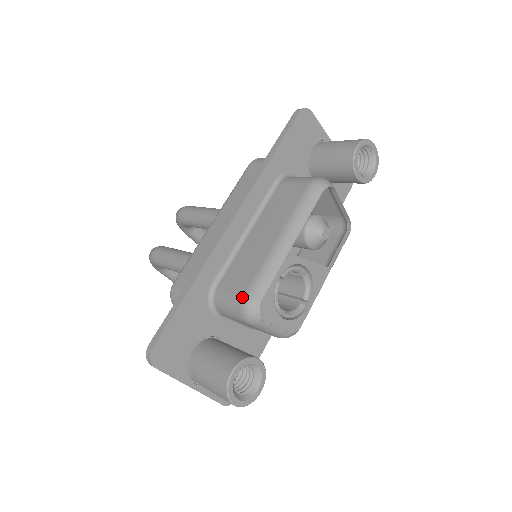
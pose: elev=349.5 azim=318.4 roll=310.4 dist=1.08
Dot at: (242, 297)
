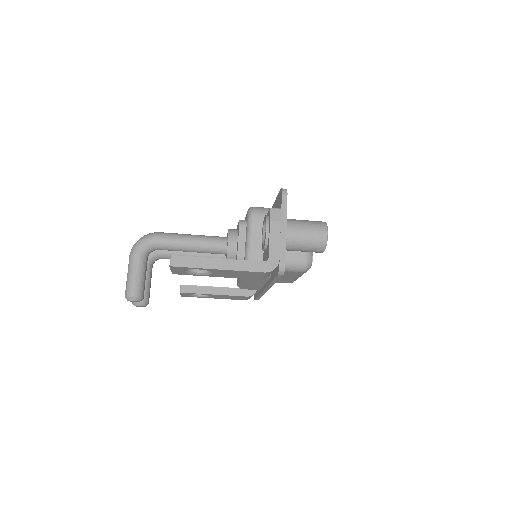
Dot at: occluded
